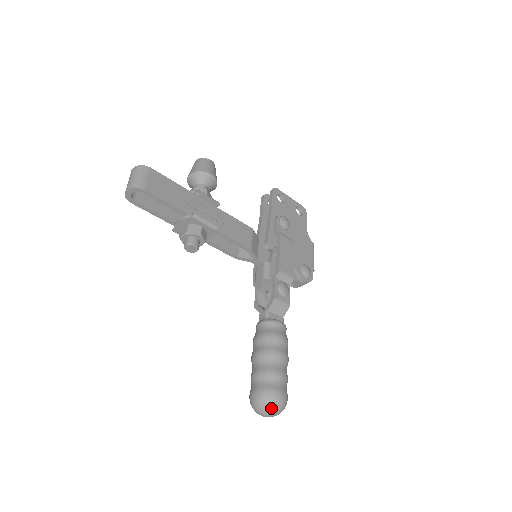
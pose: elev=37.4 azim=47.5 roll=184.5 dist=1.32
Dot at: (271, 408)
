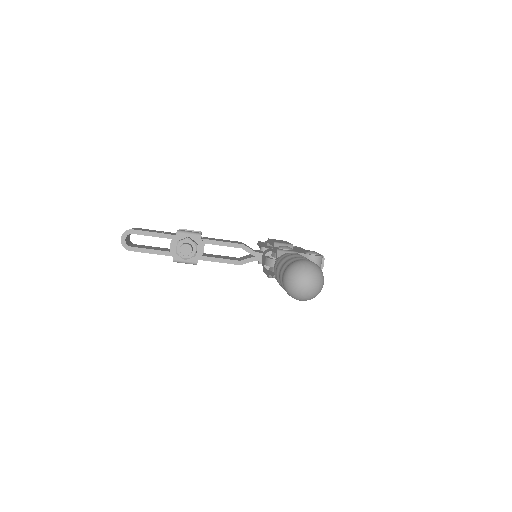
Dot at: (301, 270)
